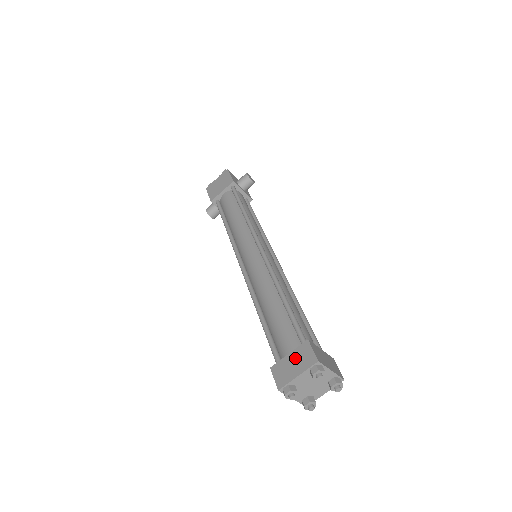
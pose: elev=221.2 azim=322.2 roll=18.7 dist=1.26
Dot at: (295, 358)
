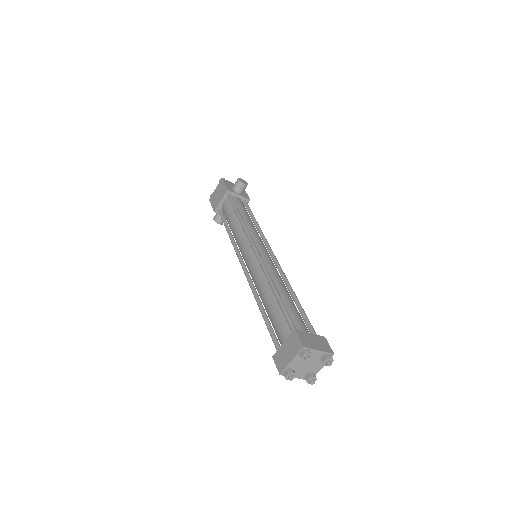
Dot at: (288, 346)
